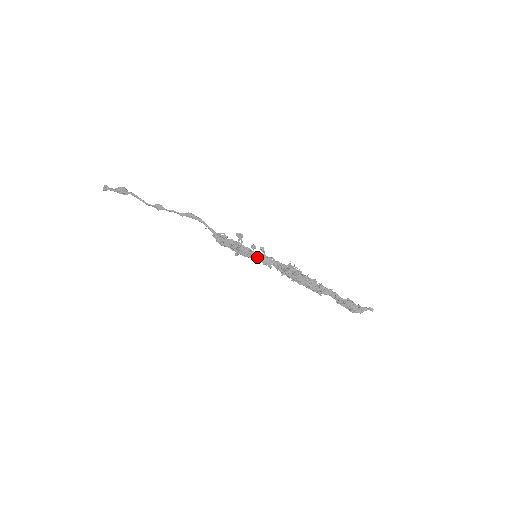
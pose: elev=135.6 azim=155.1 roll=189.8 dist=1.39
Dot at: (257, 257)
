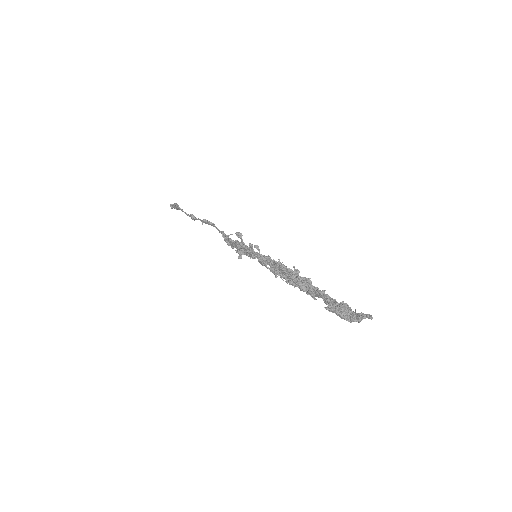
Dot at: (255, 257)
